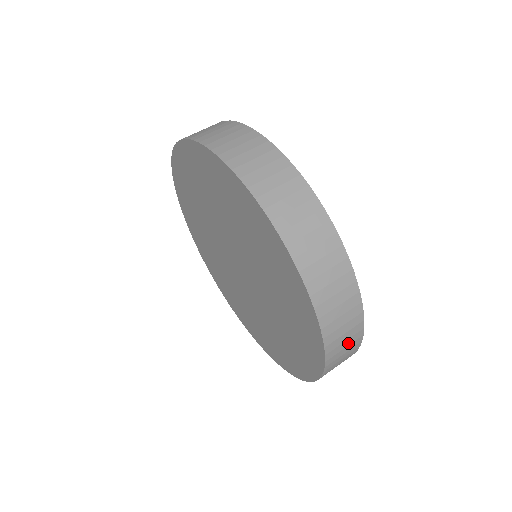
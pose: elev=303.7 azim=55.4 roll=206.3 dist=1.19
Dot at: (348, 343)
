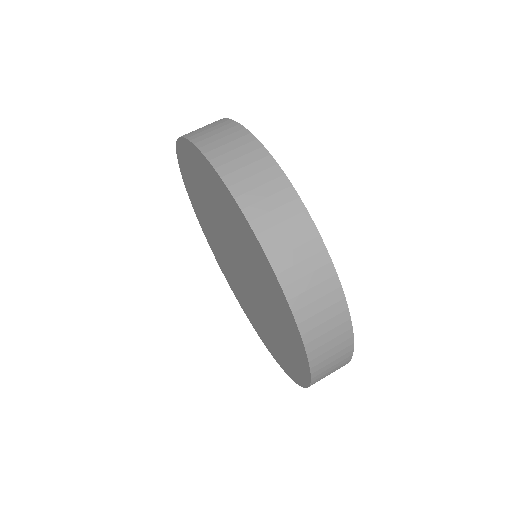
Dot at: occluded
